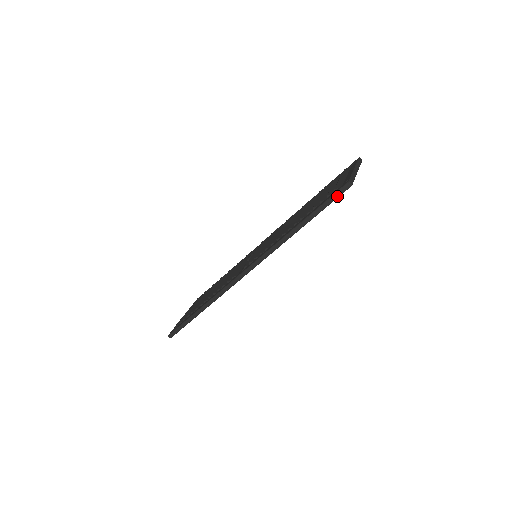
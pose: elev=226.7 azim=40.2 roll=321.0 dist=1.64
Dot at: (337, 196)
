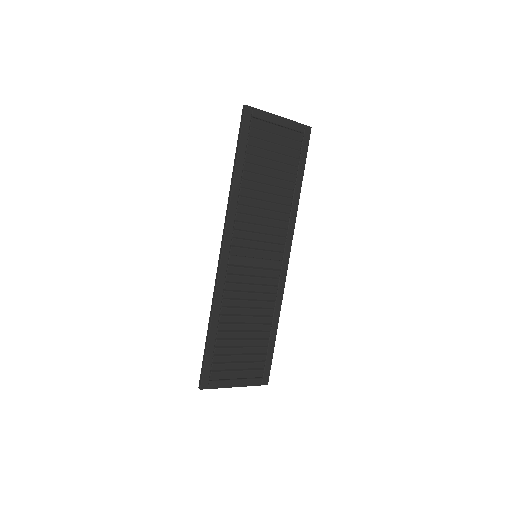
Dot at: (242, 122)
